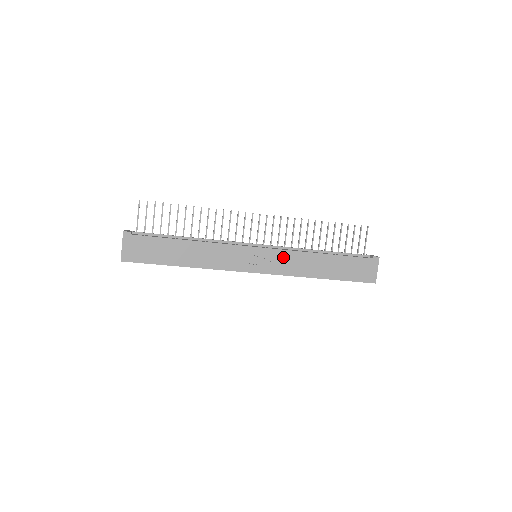
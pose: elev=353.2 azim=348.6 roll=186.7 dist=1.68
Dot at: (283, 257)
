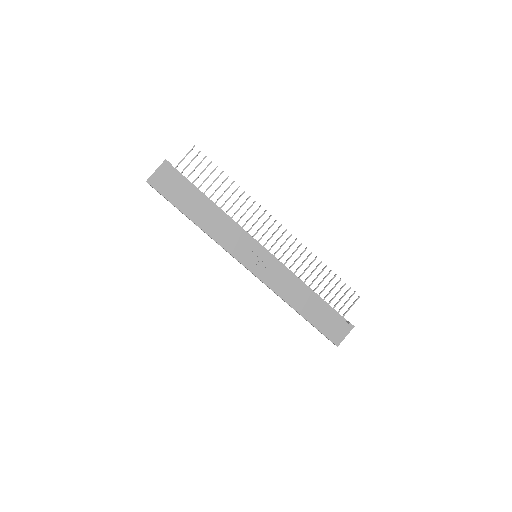
Dot at: (278, 271)
